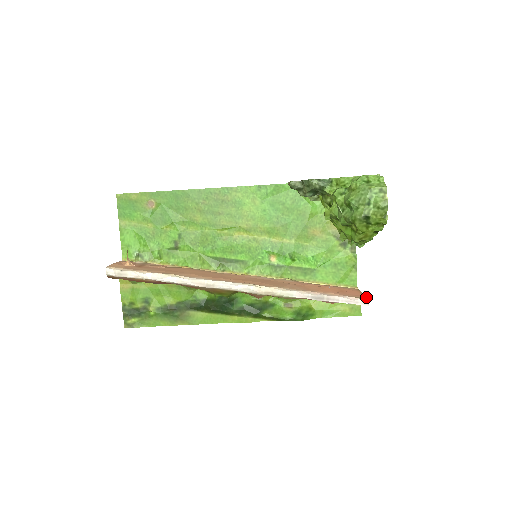
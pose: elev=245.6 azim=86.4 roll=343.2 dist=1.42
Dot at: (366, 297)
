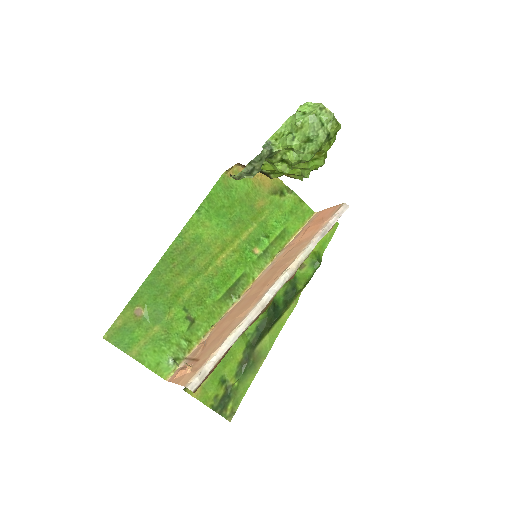
Dot at: (340, 204)
